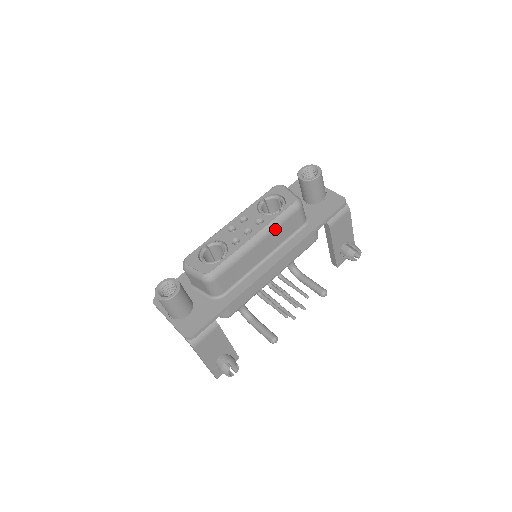
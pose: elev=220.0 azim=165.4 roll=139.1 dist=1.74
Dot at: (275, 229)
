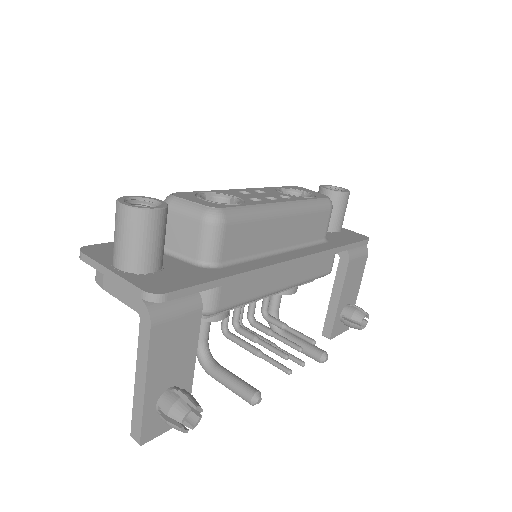
Dot at: (305, 213)
